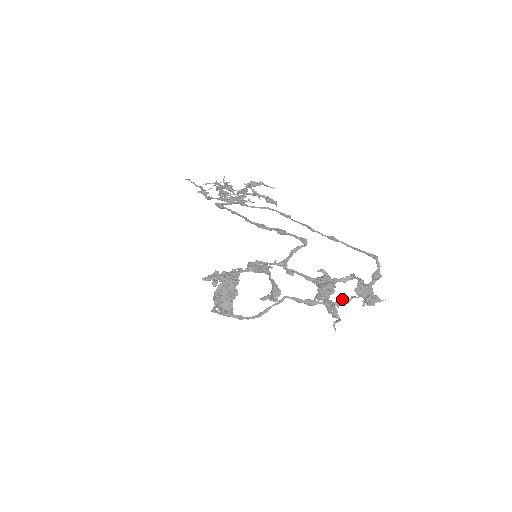
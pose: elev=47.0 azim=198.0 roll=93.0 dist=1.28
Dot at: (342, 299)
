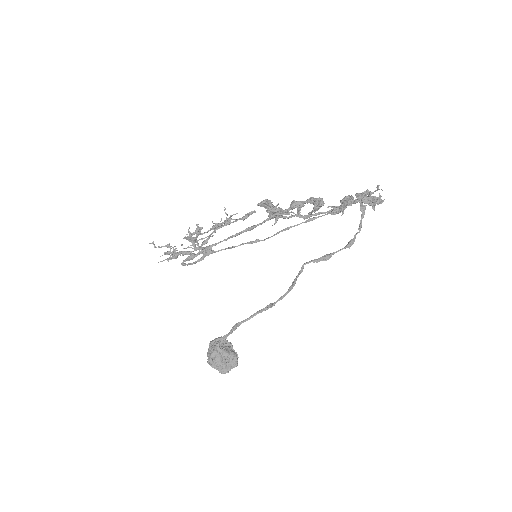
Dot at: (349, 241)
